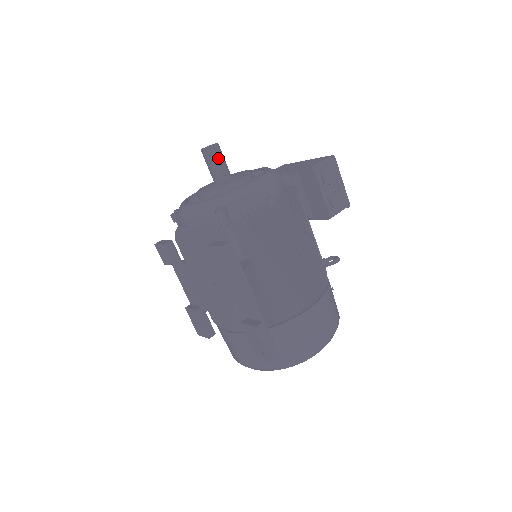
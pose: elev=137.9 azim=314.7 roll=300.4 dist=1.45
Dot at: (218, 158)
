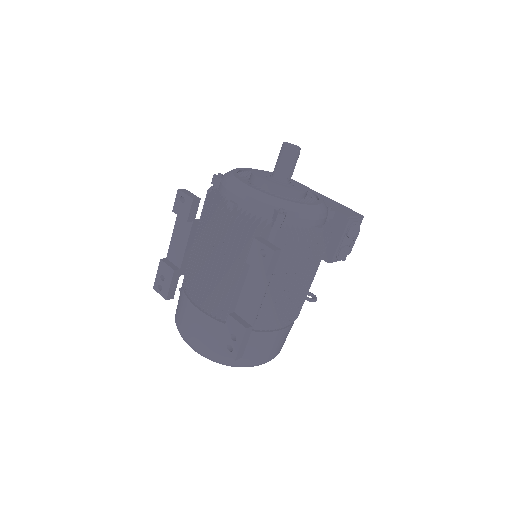
Dot at: (294, 161)
